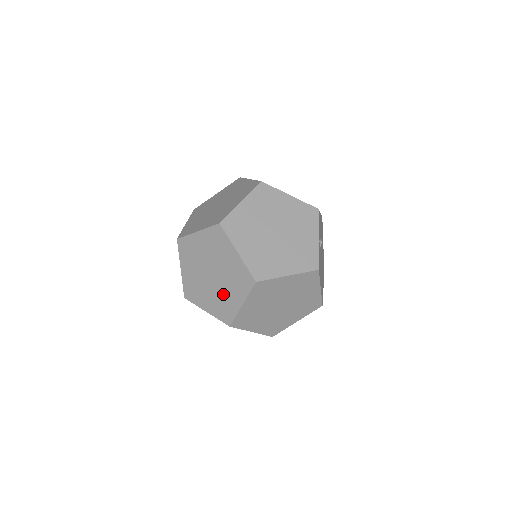
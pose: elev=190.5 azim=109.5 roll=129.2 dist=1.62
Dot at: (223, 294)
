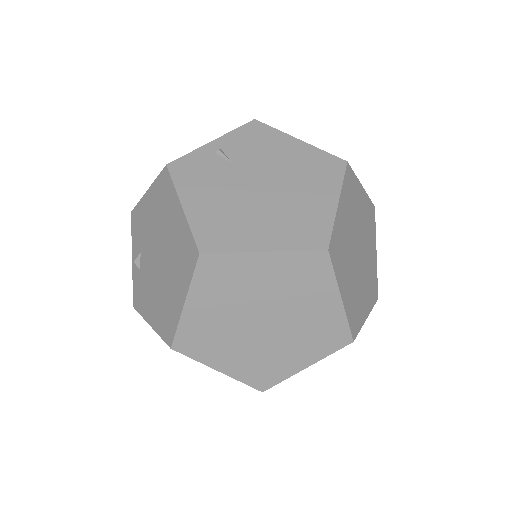
Dot at: (274, 351)
